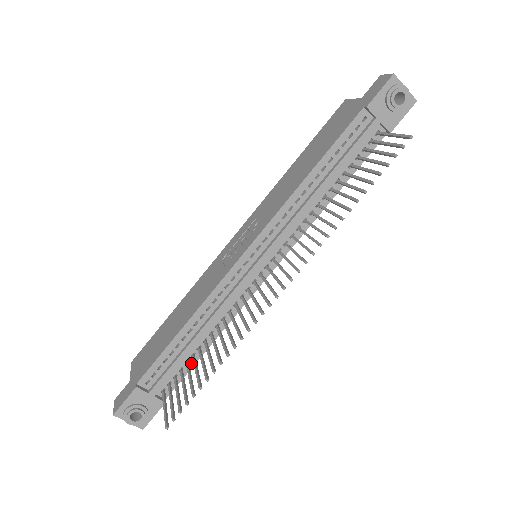
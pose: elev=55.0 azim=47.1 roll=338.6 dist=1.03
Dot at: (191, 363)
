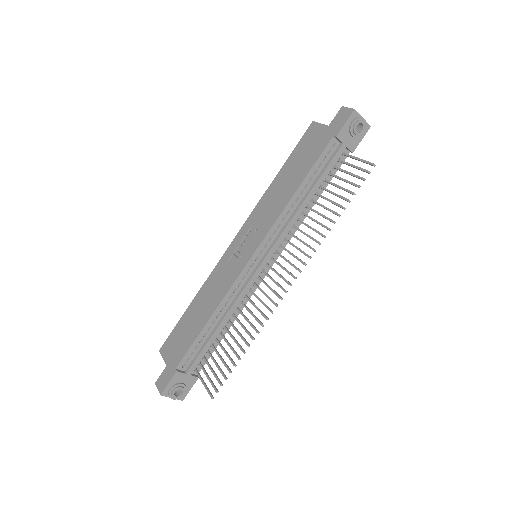
Dot at: (215, 345)
